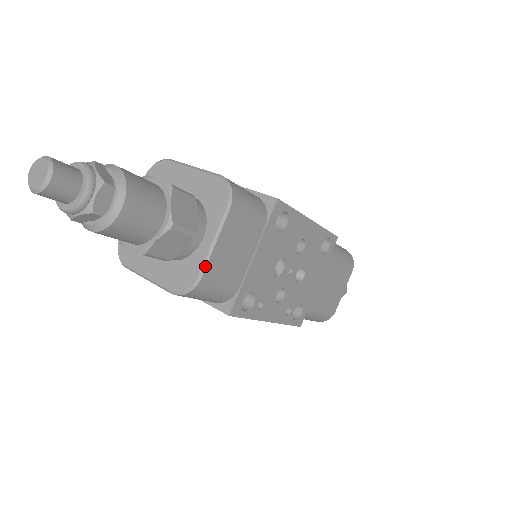
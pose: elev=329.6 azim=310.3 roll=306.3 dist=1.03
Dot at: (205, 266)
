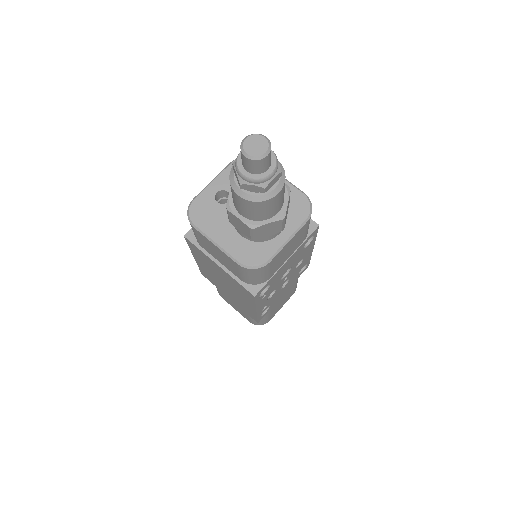
Dot at: (276, 254)
